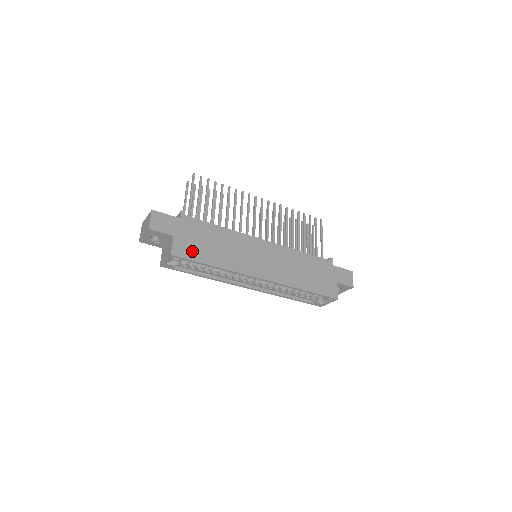
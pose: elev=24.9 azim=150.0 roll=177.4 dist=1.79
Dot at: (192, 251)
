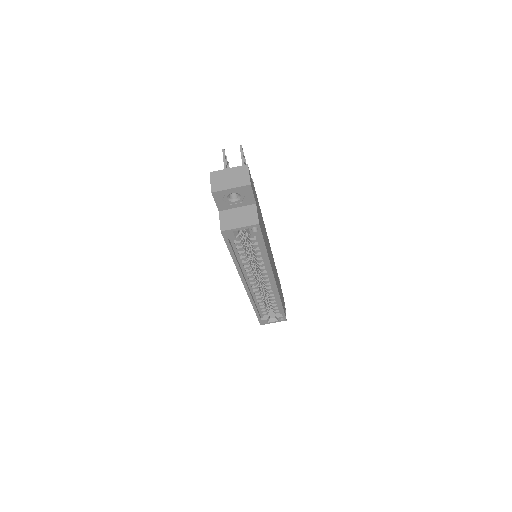
Dot at: occluded
